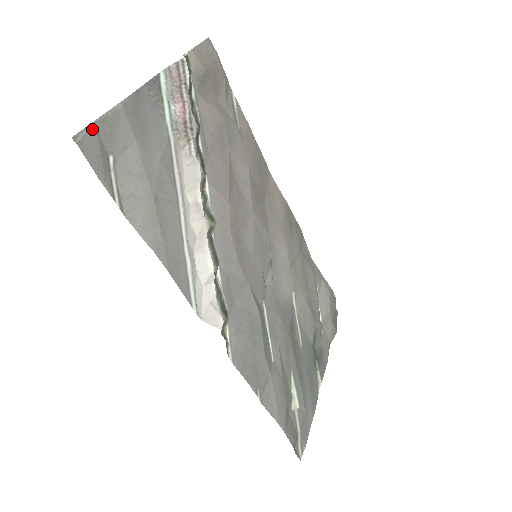
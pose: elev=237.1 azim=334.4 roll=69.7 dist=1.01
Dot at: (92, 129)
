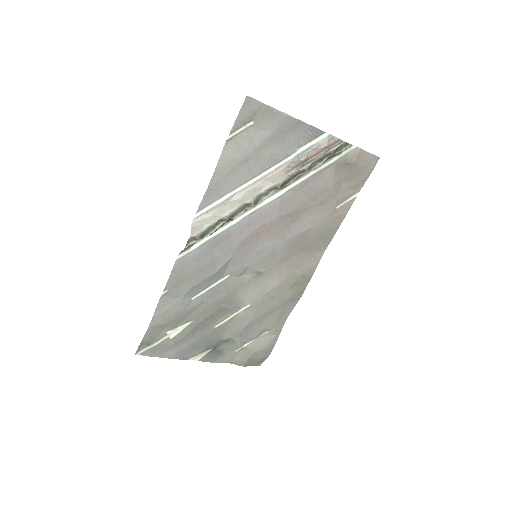
Dot at: (260, 104)
